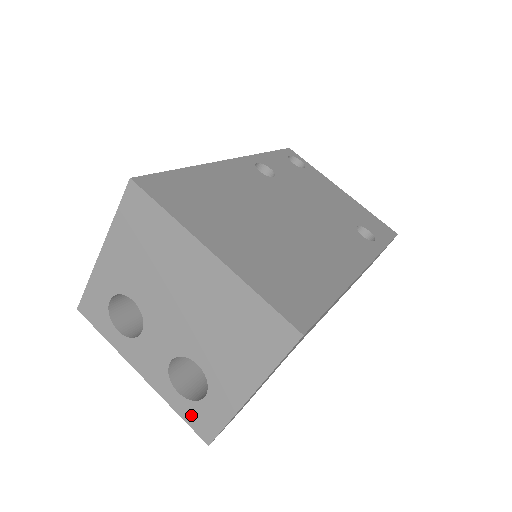
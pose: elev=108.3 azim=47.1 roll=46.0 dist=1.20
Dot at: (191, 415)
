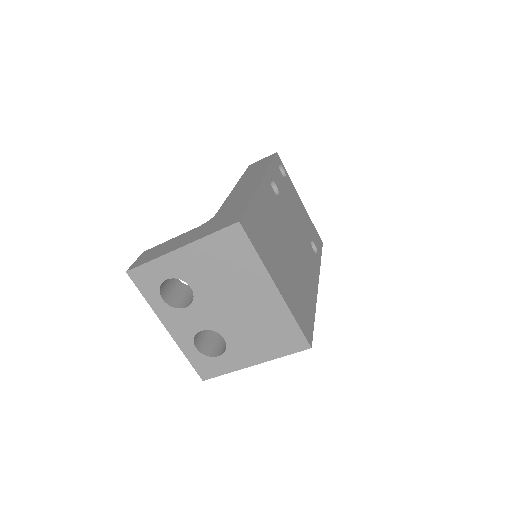
Dot at: (199, 362)
